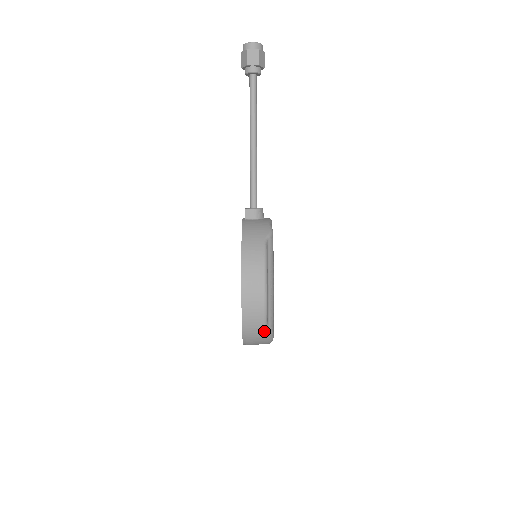
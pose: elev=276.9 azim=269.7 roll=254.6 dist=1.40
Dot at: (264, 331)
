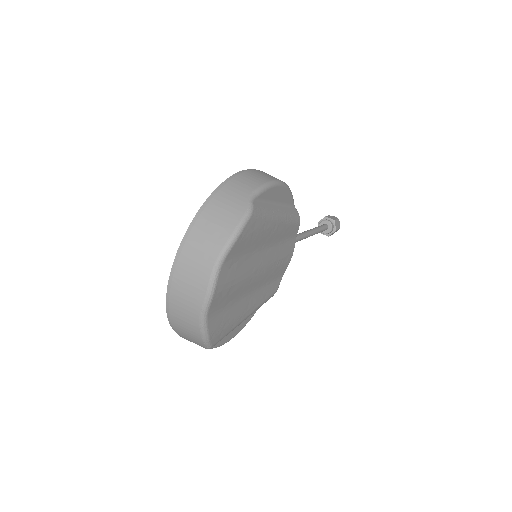
Dot at: (244, 201)
